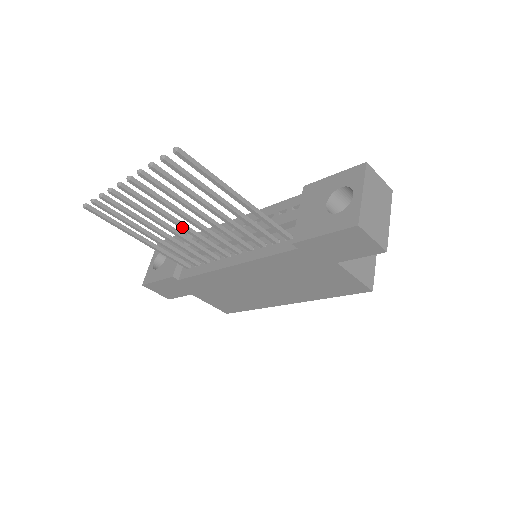
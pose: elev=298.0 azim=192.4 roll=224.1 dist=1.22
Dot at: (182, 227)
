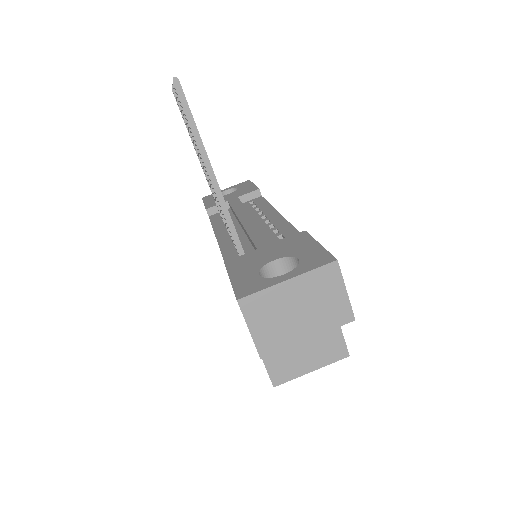
Dot at: occluded
